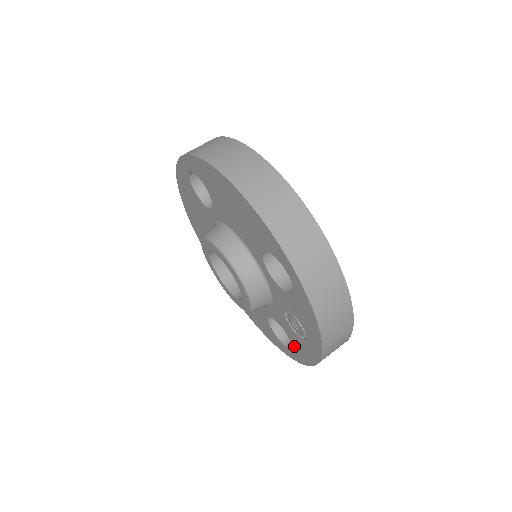
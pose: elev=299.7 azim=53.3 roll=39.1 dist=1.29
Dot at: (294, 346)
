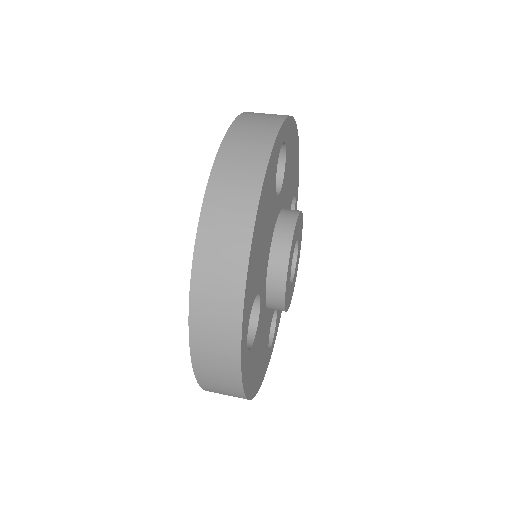
Dot at: occluded
